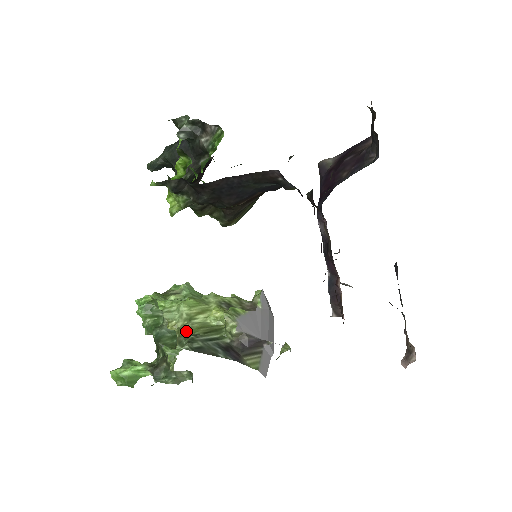
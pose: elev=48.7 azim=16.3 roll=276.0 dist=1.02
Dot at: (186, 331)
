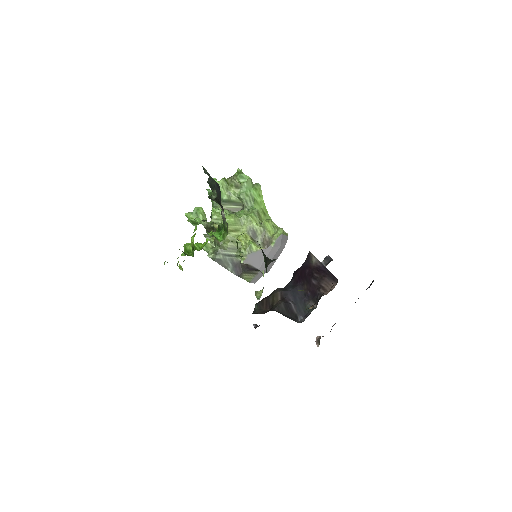
Dot at: occluded
